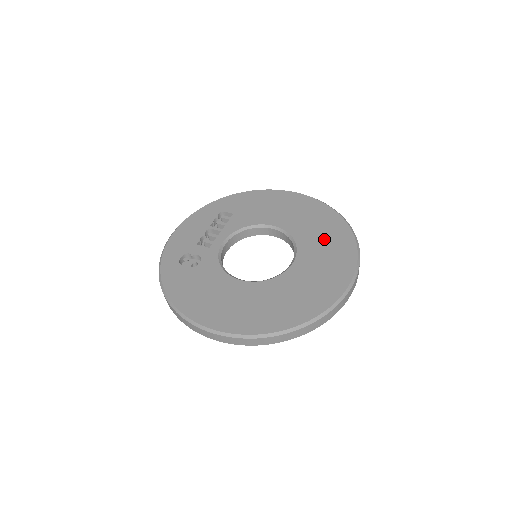
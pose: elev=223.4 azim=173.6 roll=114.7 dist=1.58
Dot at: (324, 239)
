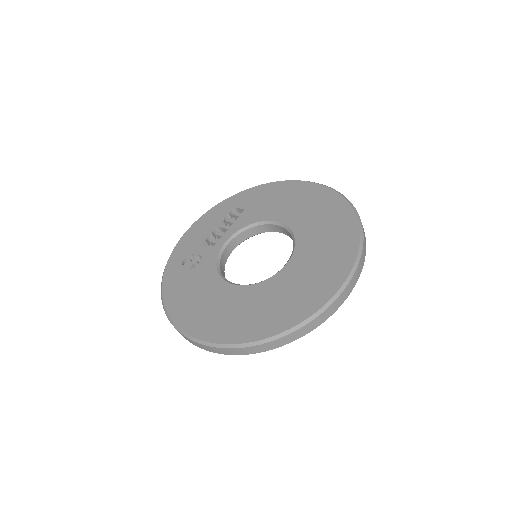
Dot at: (326, 237)
